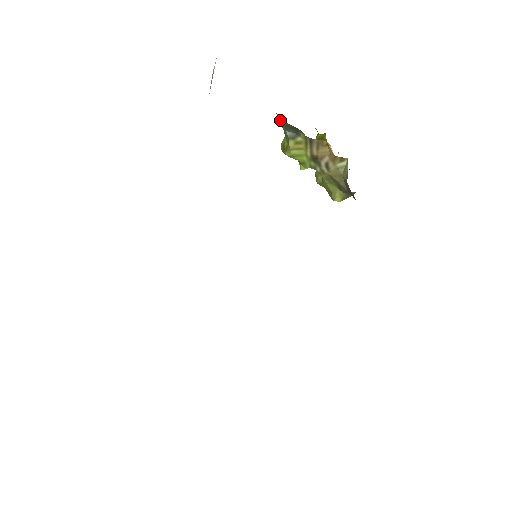
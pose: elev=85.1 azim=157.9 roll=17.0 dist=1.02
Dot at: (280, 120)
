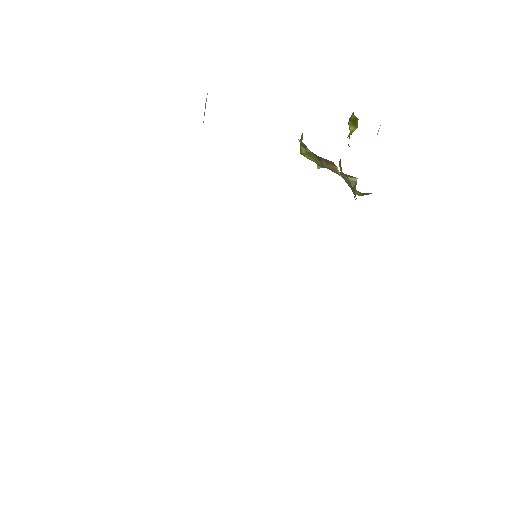
Dot at: occluded
